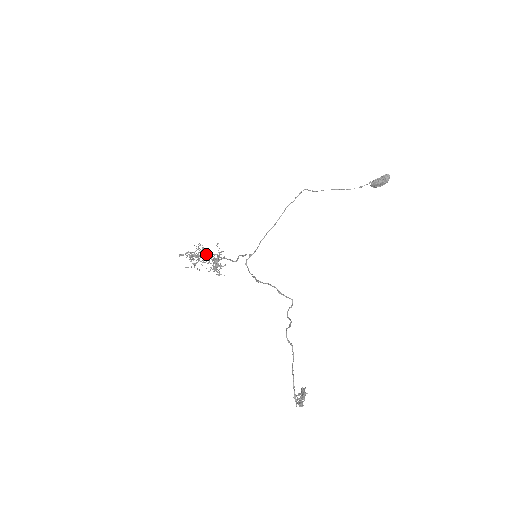
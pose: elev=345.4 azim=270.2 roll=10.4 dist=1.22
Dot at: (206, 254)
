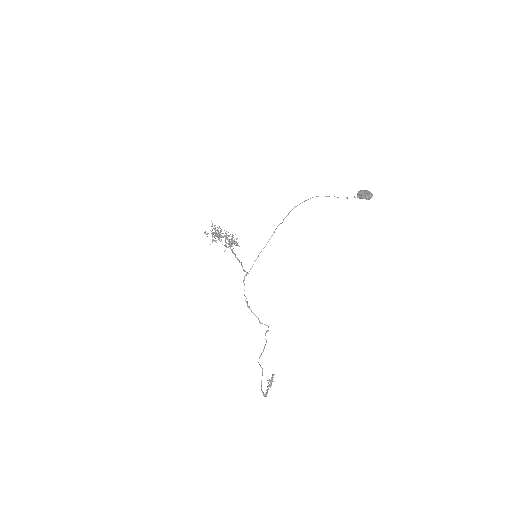
Dot at: occluded
